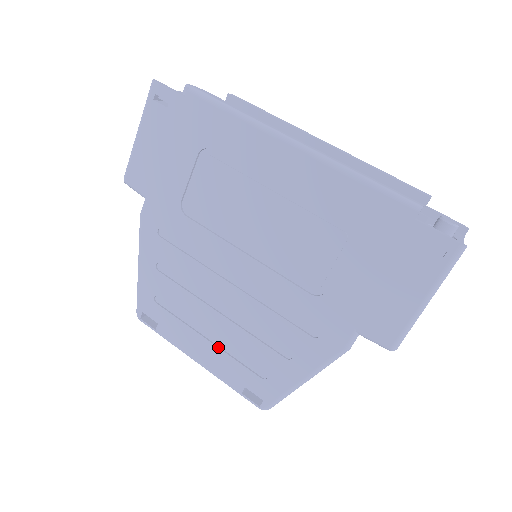
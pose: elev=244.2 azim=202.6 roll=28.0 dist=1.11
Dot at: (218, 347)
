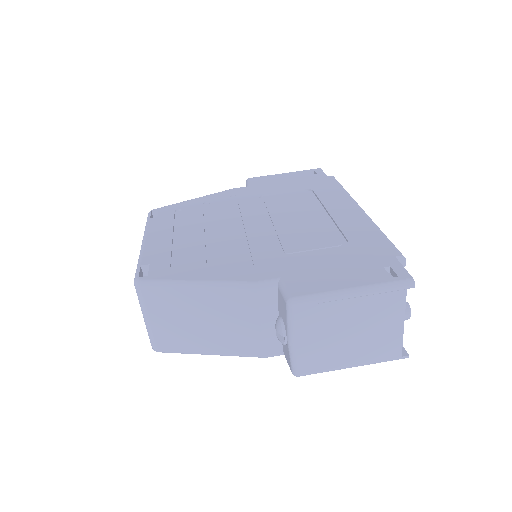
Dot at: (173, 241)
